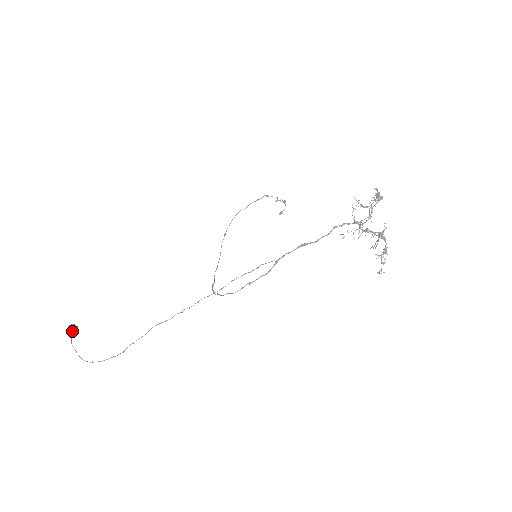
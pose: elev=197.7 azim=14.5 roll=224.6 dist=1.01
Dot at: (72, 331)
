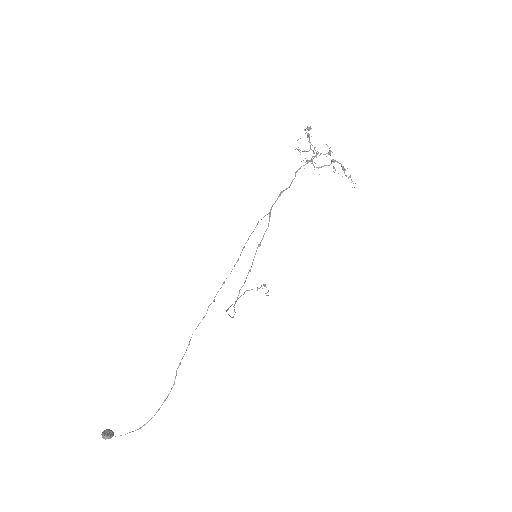
Dot at: (108, 433)
